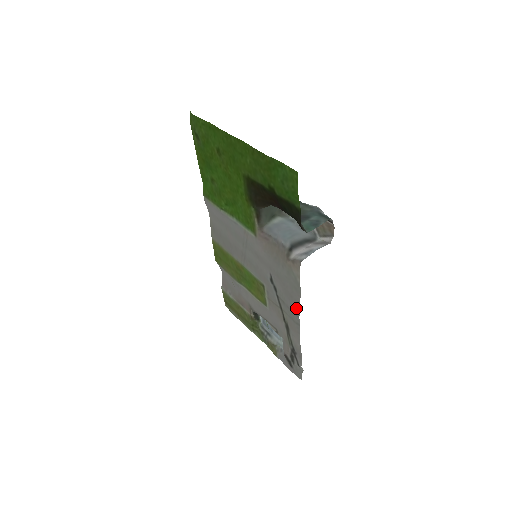
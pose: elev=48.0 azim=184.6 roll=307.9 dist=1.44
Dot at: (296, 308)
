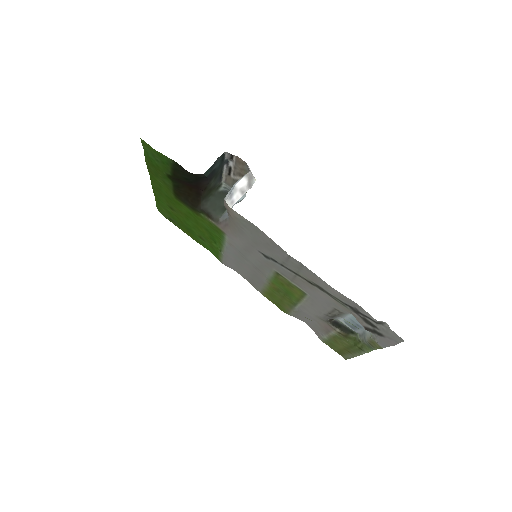
Dot at: (280, 250)
